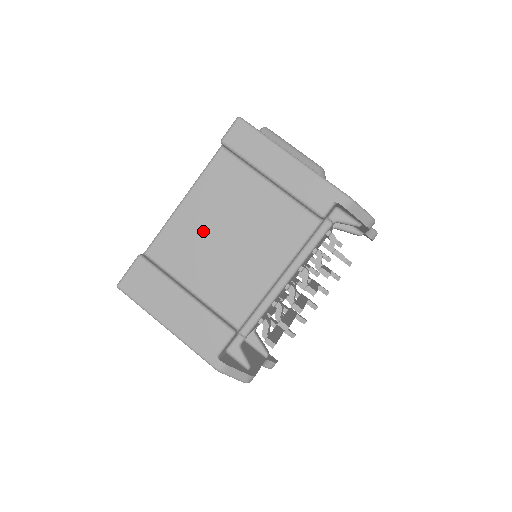
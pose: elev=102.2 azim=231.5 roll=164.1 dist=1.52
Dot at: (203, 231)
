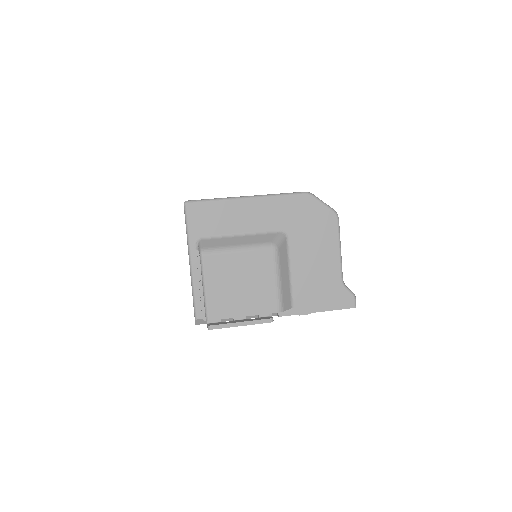
Dot at: occluded
